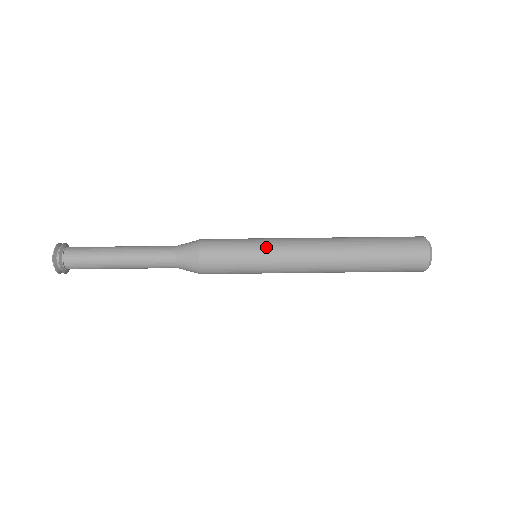
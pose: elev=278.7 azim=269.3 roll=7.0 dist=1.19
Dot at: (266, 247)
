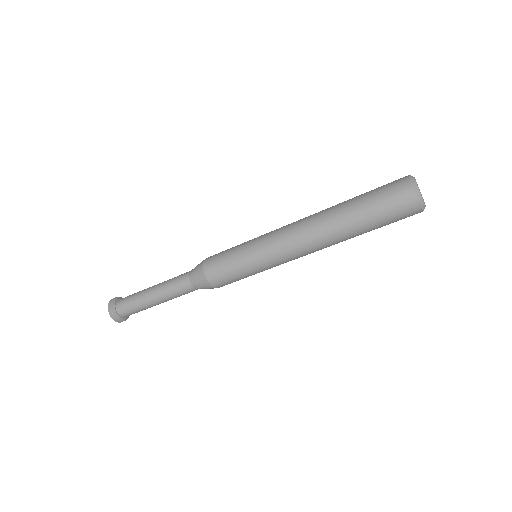
Dot at: (264, 266)
